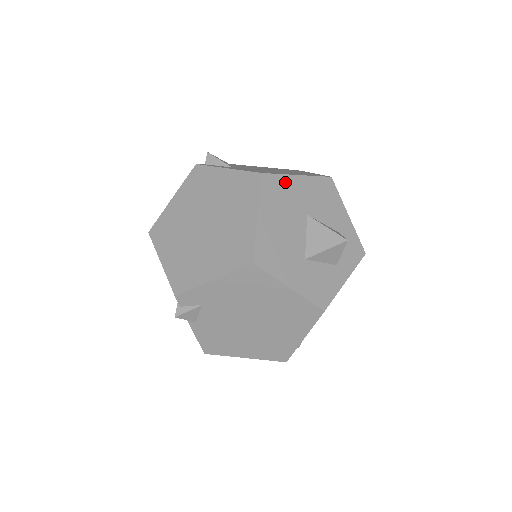
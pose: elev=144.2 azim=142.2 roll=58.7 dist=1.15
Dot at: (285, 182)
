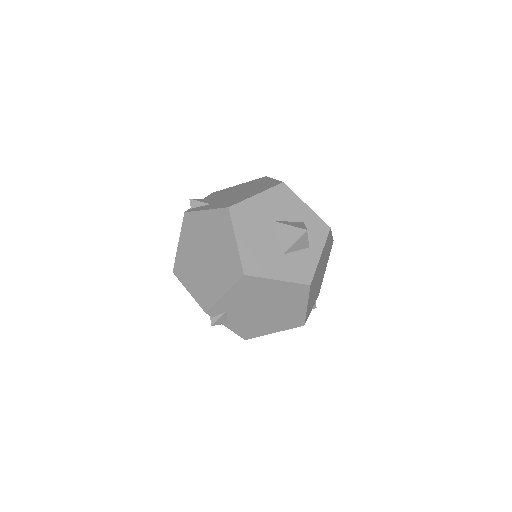
Dot at: (248, 205)
